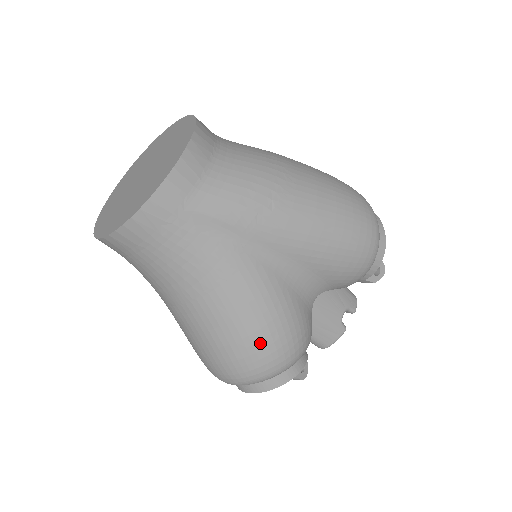
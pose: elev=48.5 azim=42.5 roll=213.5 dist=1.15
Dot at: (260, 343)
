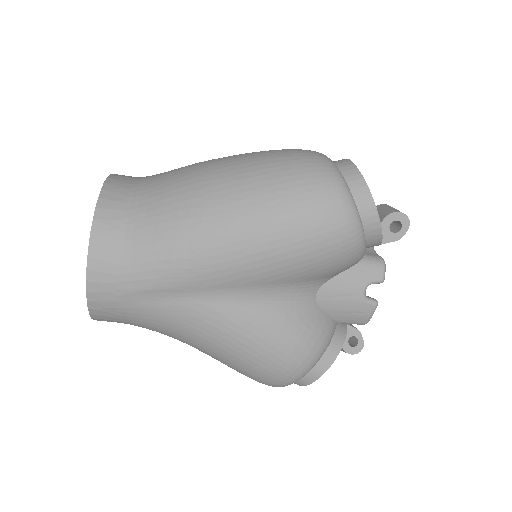
Dot at: (260, 365)
